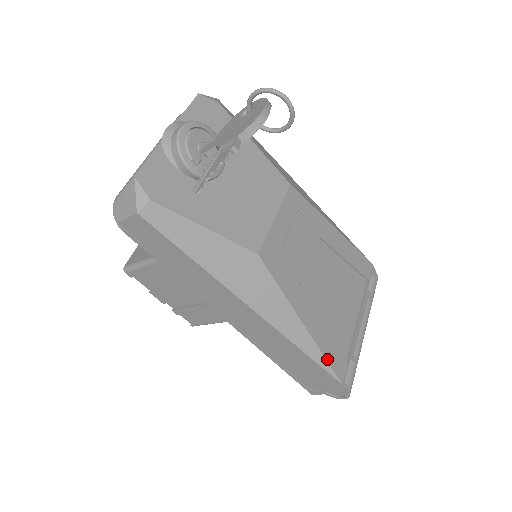
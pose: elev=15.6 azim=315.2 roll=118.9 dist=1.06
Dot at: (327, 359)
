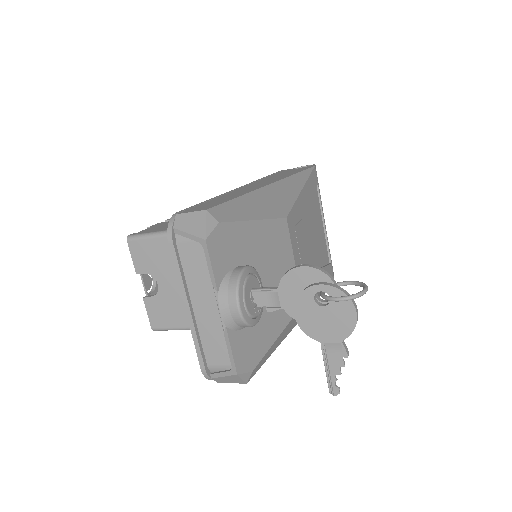
Dot at: occluded
